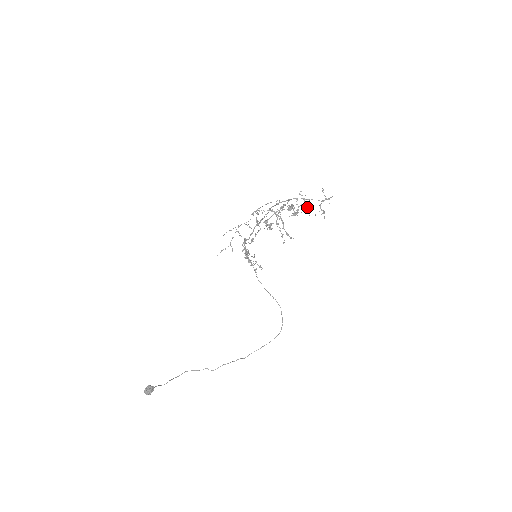
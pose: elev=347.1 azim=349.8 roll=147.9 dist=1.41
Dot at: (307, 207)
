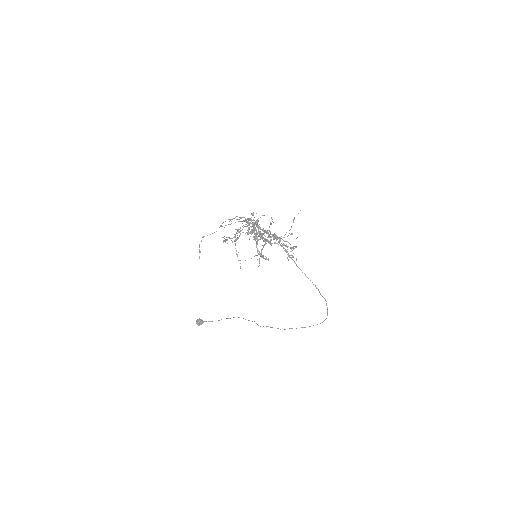
Dot at: occluded
